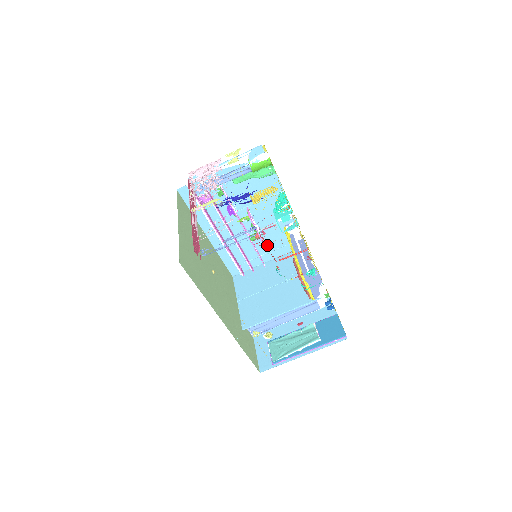
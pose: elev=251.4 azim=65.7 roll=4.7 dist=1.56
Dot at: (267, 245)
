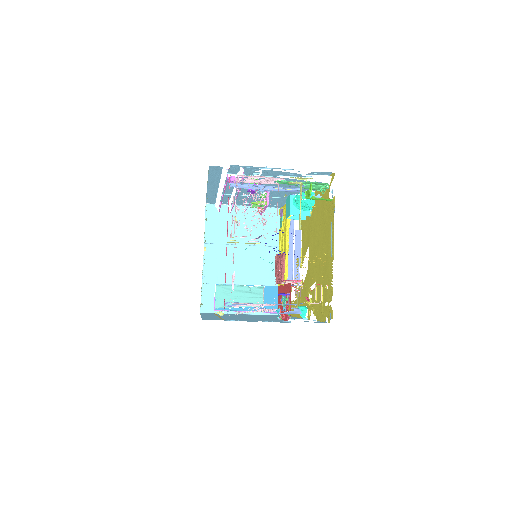
Dot at: (284, 301)
